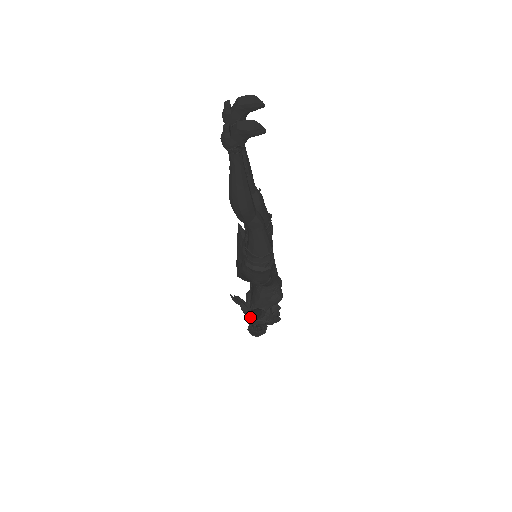
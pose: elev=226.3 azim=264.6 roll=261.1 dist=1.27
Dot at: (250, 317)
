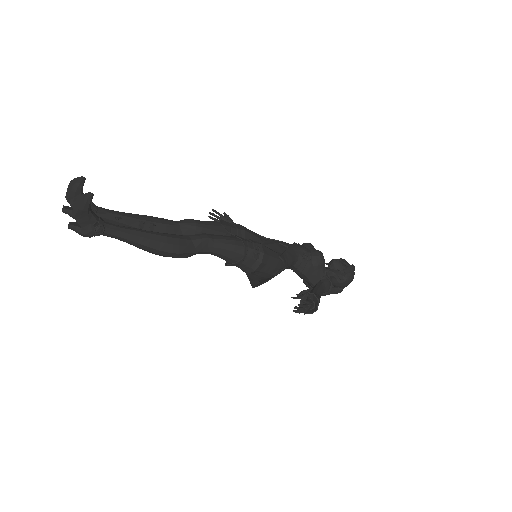
Dot at: occluded
